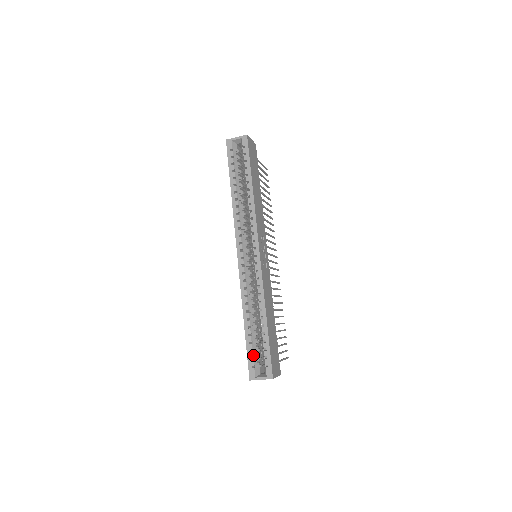
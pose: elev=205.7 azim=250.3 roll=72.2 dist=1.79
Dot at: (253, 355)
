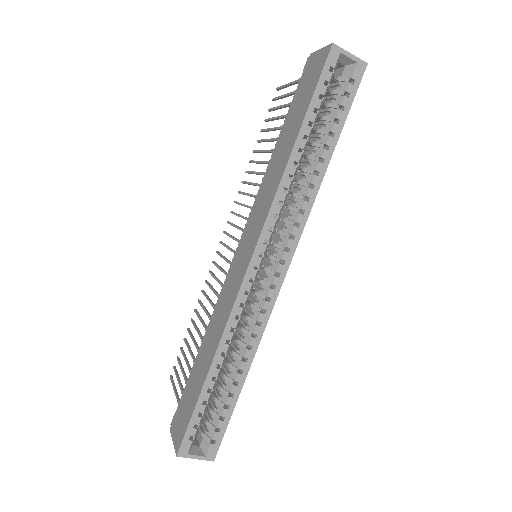
Dot at: (200, 421)
